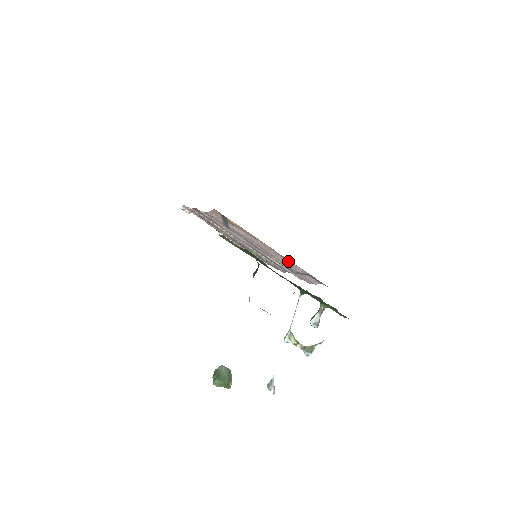
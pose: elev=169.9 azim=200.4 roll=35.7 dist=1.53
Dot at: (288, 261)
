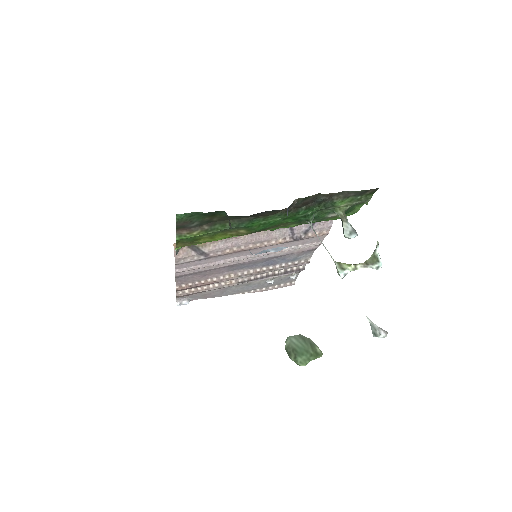
Dot at: (284, 229)
